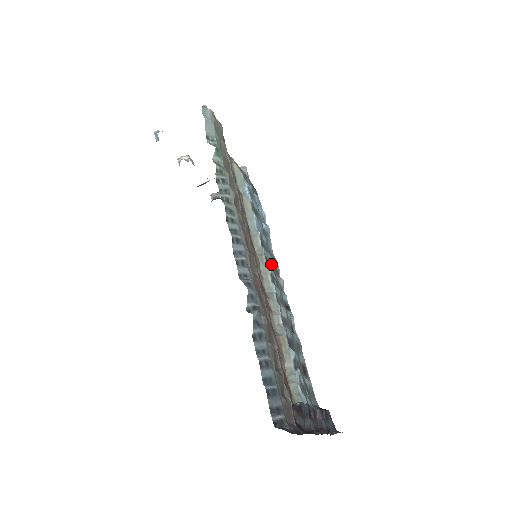
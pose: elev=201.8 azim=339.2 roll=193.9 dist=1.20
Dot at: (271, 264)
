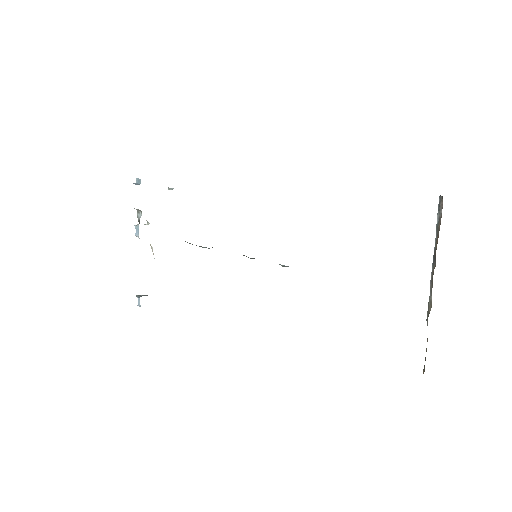
Dot at: occluded
